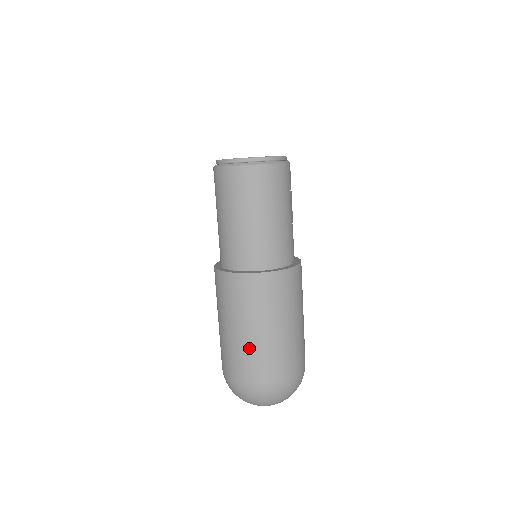
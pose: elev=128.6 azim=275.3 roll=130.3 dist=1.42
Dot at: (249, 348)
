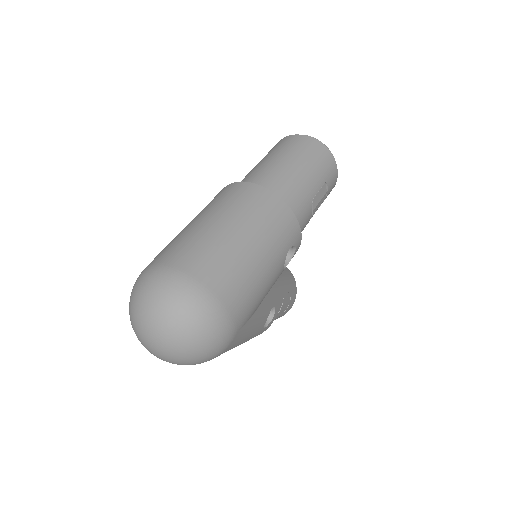
Dot at: (195, 234)
